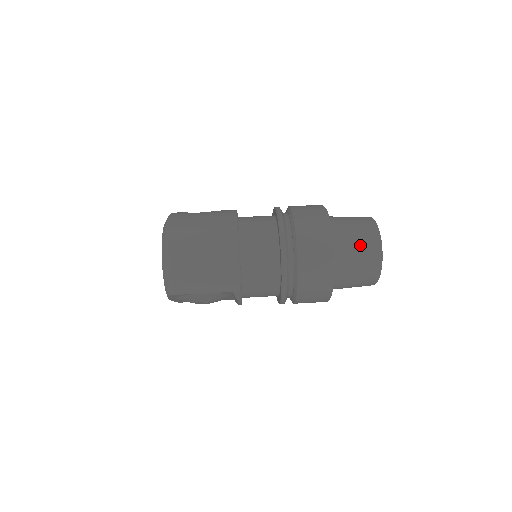
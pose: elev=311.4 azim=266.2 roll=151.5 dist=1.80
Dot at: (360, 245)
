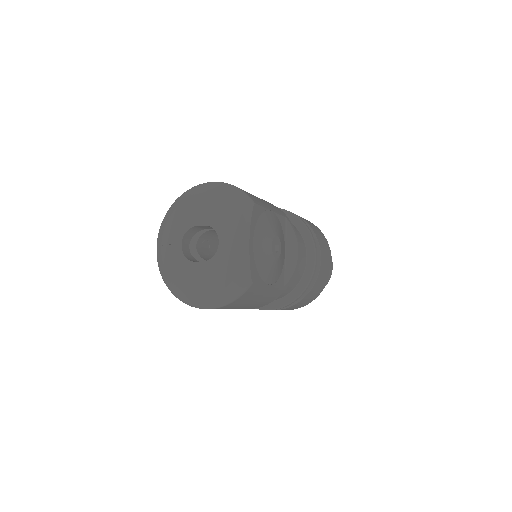
Dot at: occluded
